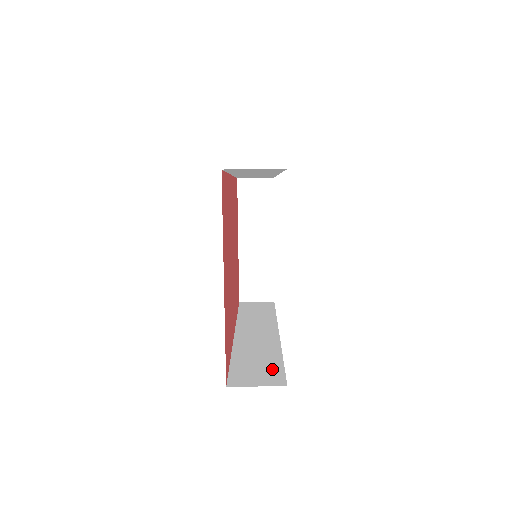
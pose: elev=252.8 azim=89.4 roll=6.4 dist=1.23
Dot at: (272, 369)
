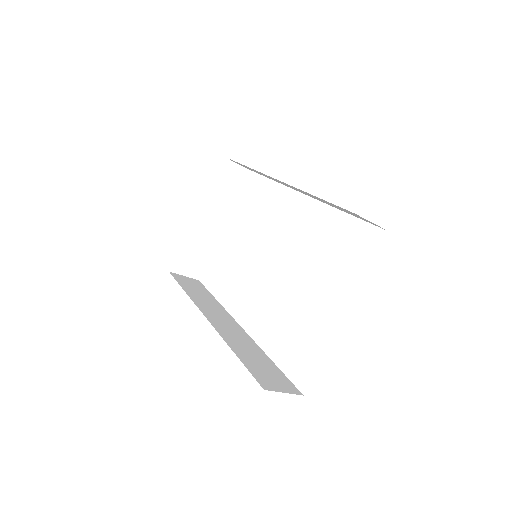
Dot at: (277, 373)
